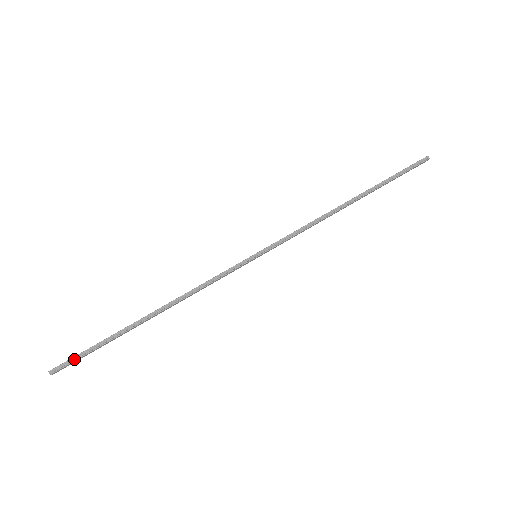
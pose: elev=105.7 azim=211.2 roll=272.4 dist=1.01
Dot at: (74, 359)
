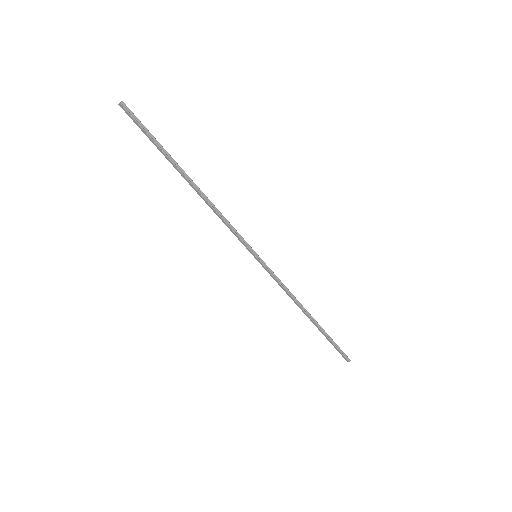
Dot at: (139, 122)
